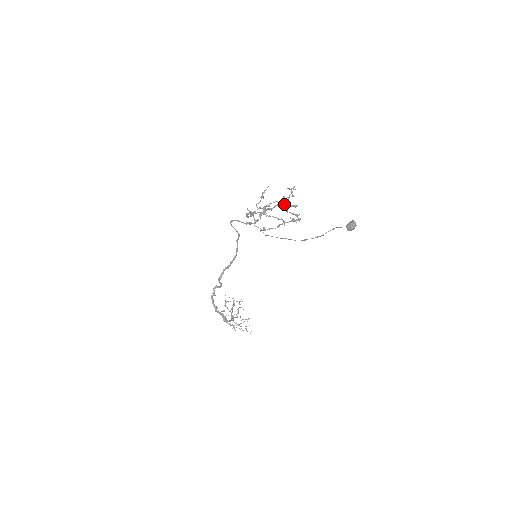
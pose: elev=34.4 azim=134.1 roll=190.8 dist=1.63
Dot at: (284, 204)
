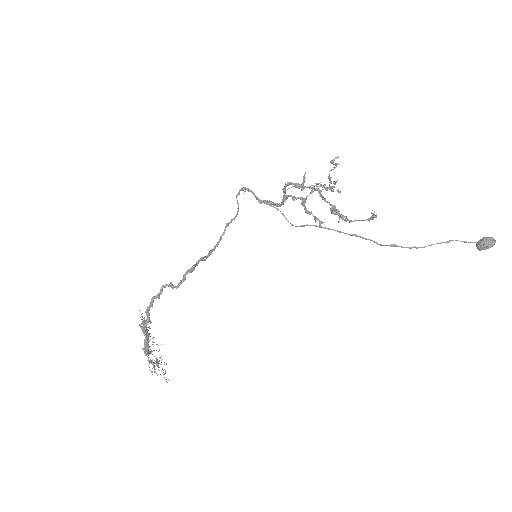
Dot at: occluded
